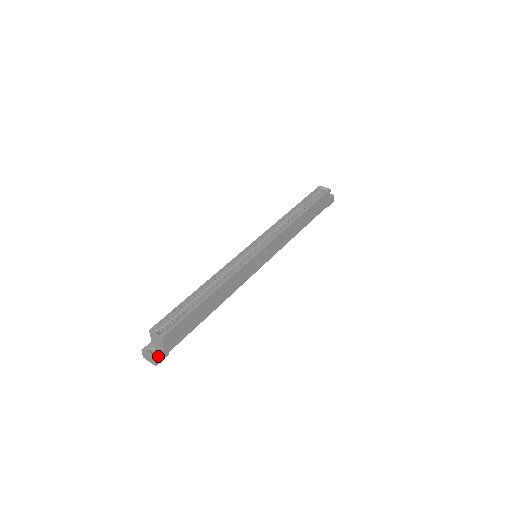
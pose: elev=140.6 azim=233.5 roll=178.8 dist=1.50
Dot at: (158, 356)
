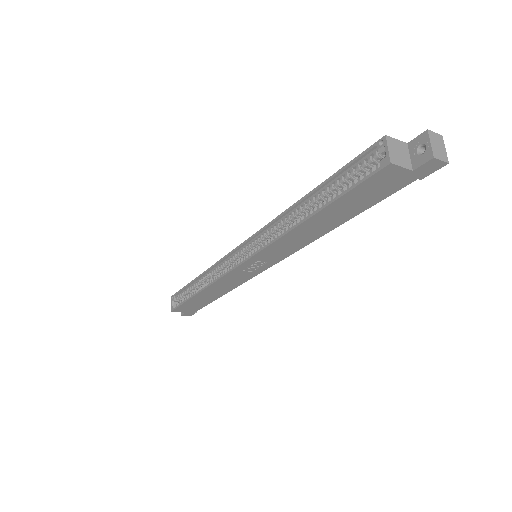
Dot at: (184, 314)
